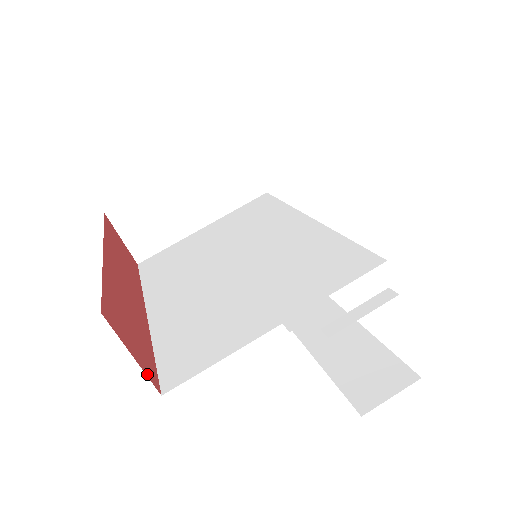
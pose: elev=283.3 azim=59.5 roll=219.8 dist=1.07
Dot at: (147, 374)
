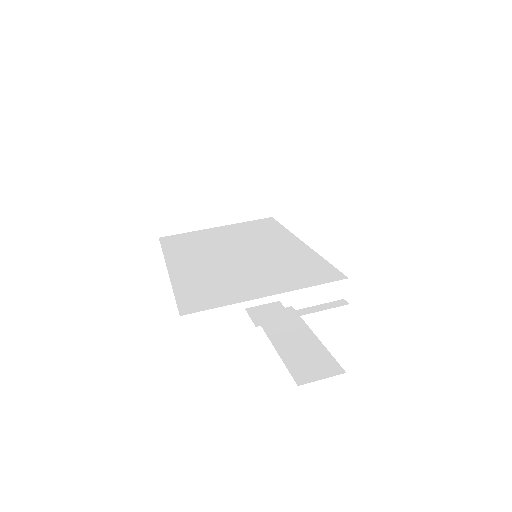
Dot at: occluded
